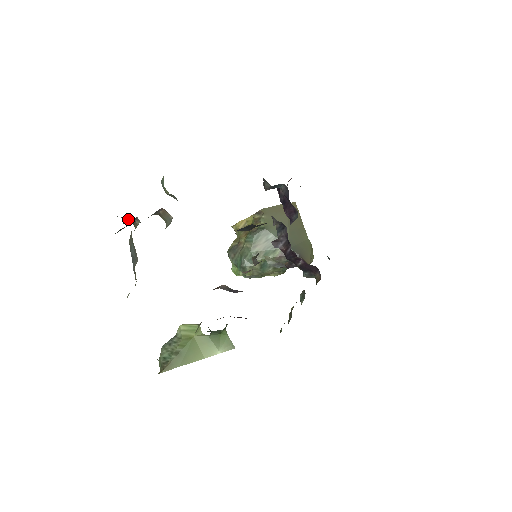
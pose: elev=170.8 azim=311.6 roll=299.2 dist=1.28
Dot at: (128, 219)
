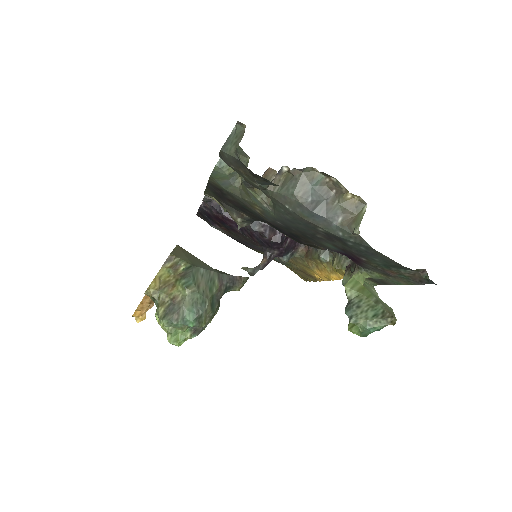
Dot at: (258, 185)
